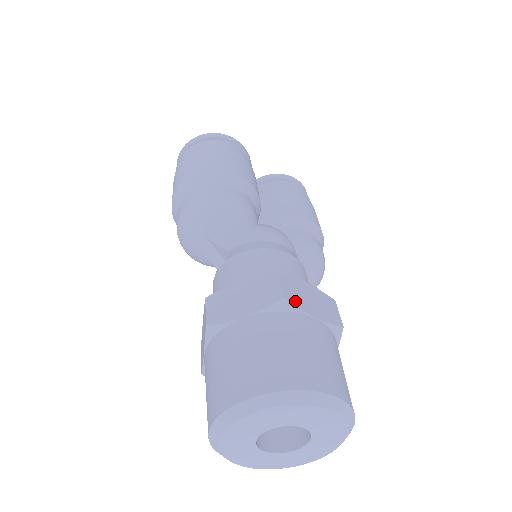
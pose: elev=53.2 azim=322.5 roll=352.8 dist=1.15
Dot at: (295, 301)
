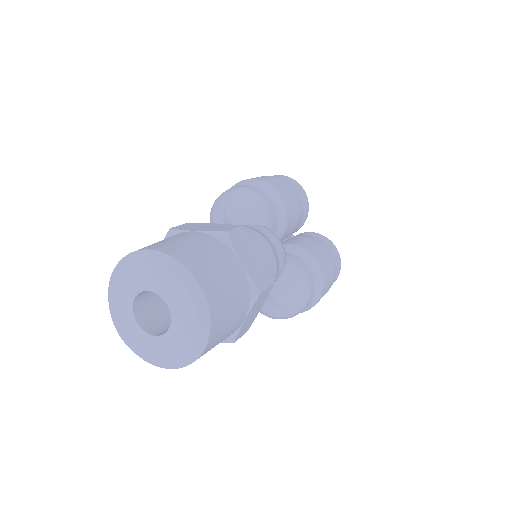
Dot at: (235, 242)
